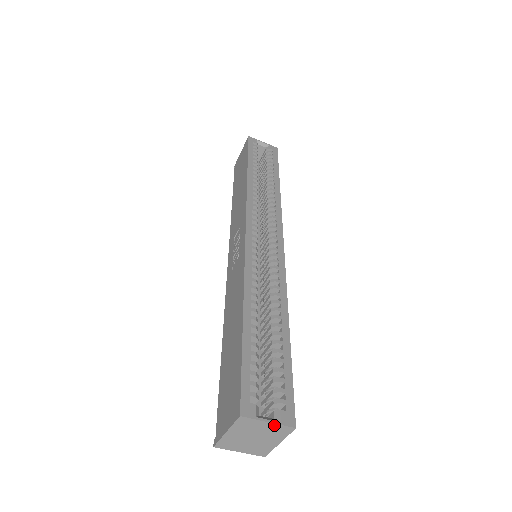
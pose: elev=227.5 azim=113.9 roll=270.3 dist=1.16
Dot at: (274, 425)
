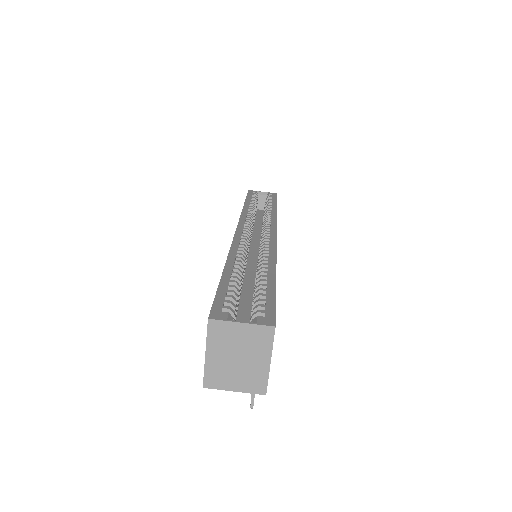
Dot at: (250, 327)
